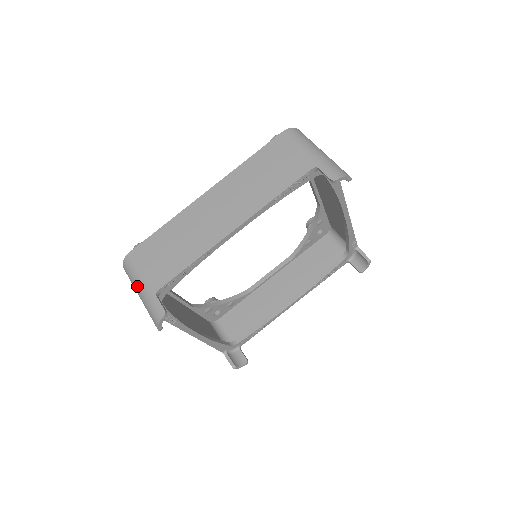
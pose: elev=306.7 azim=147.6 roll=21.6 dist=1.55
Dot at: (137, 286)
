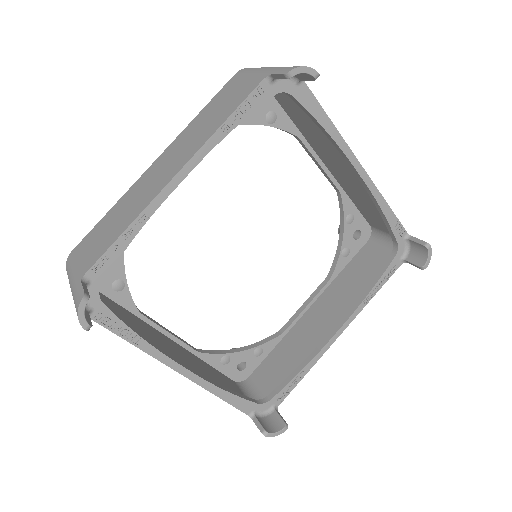
Dot at: (70, 284)
